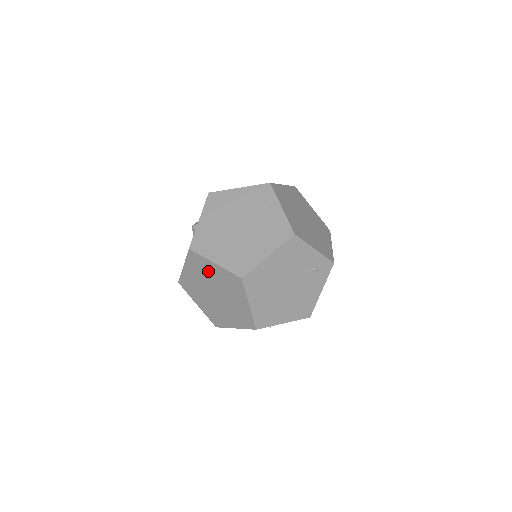
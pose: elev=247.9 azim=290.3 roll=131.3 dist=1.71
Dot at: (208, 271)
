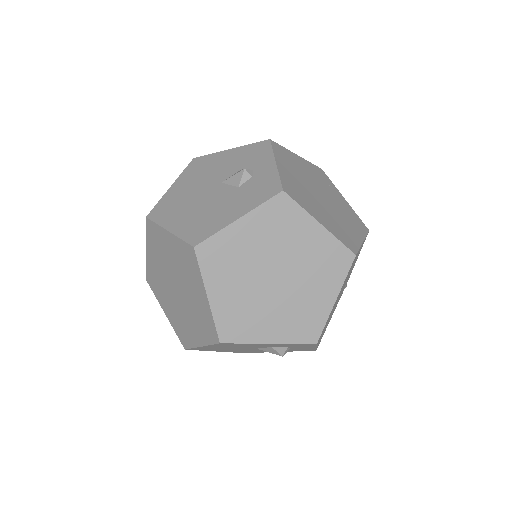
Dot at: (295, 235)
